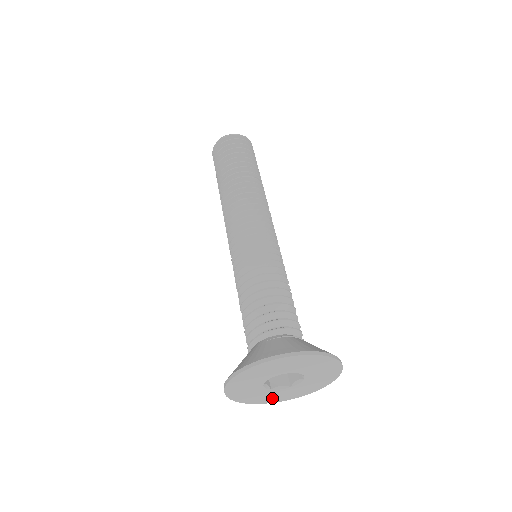
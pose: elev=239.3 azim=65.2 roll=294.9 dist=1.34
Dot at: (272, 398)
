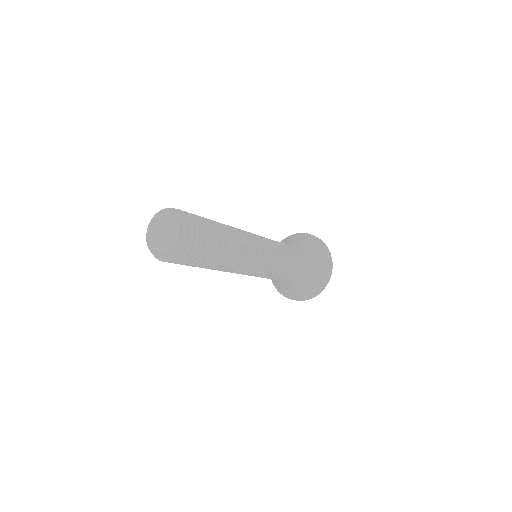
Dot at: occluded
